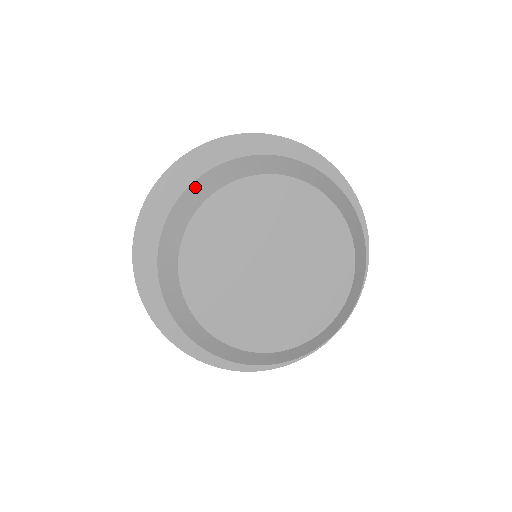
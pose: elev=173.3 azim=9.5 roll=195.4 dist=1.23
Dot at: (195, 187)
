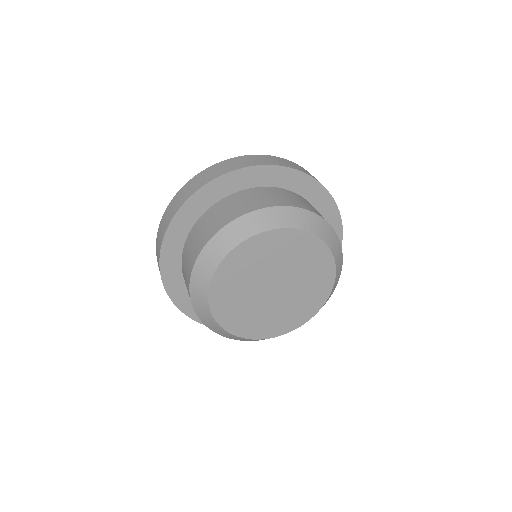
Dot at: (194, 299)
